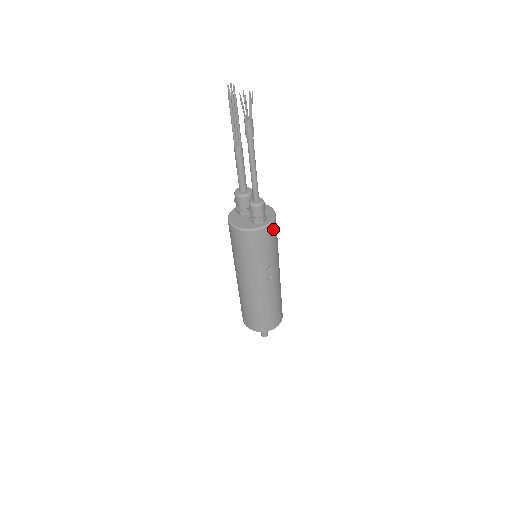
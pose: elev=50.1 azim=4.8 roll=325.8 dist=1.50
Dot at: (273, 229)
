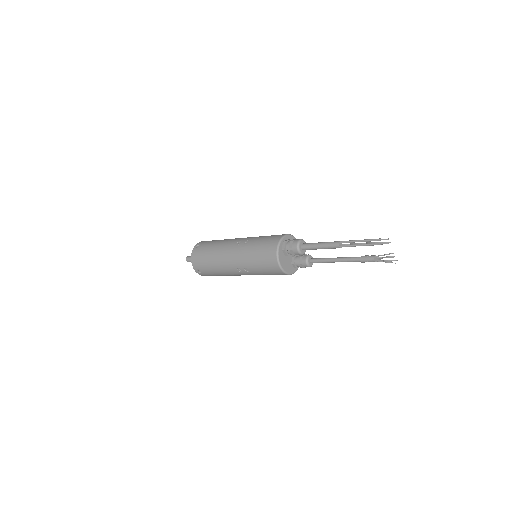
Dot at: occluded
